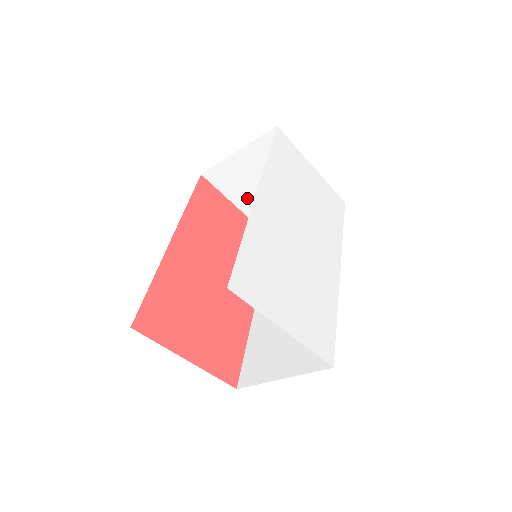
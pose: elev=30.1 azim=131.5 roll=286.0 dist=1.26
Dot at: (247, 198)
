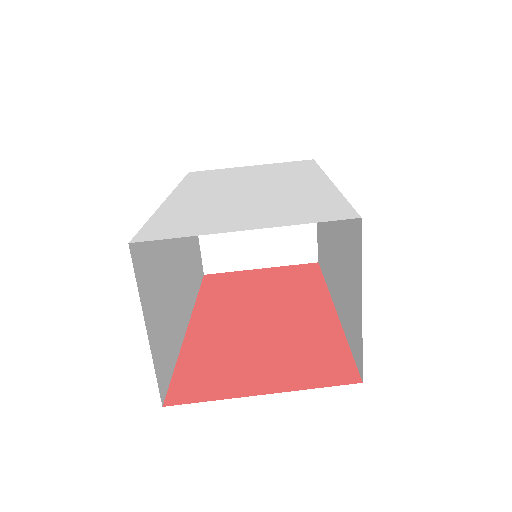
Dot at: (254, 252)
